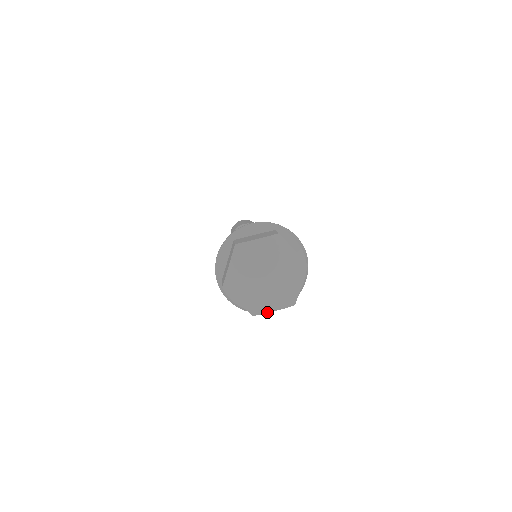
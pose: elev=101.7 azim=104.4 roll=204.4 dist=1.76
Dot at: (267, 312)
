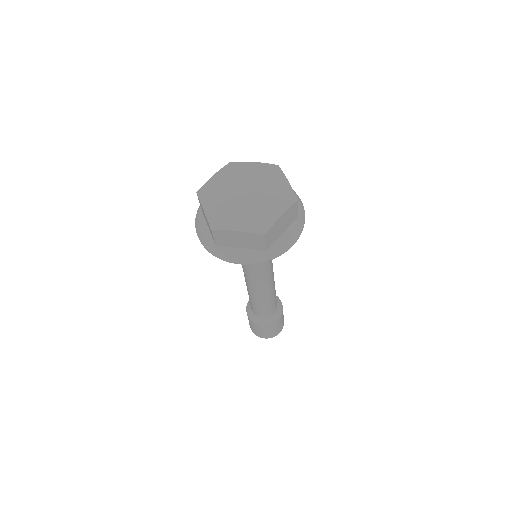
Dot at: (229, 229)
